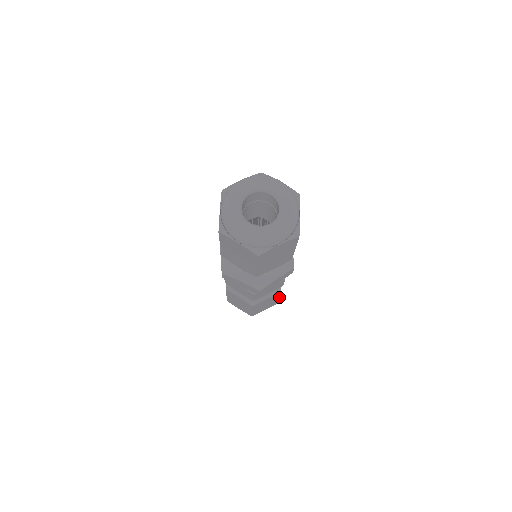
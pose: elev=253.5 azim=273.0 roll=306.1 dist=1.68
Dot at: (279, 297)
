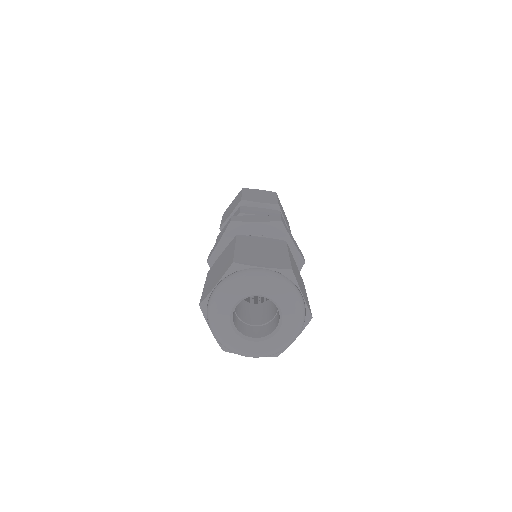
Dot at: (290, 230)
